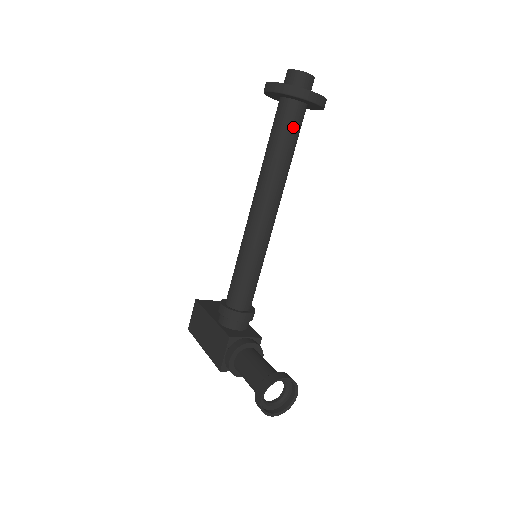
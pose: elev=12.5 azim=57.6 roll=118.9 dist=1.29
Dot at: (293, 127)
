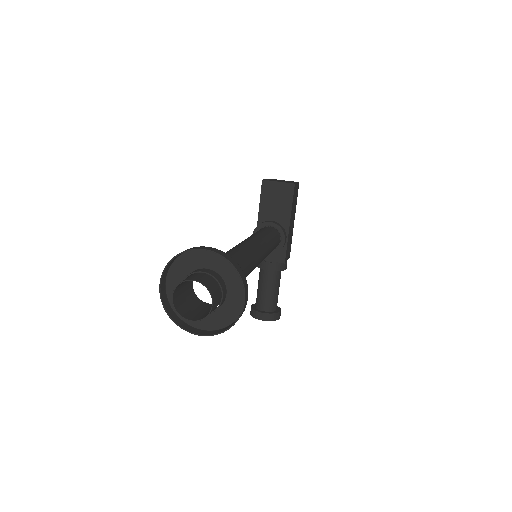
Dot at: occluded
